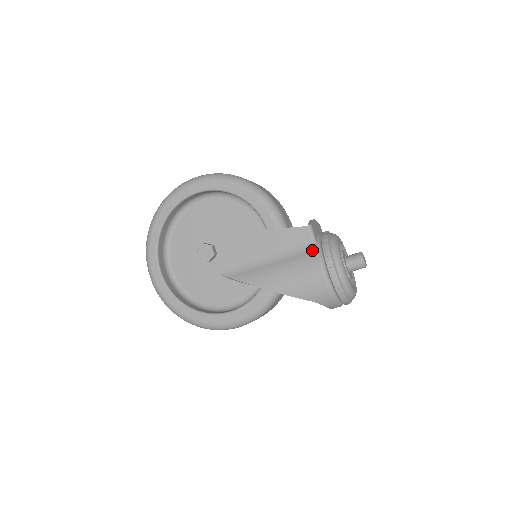
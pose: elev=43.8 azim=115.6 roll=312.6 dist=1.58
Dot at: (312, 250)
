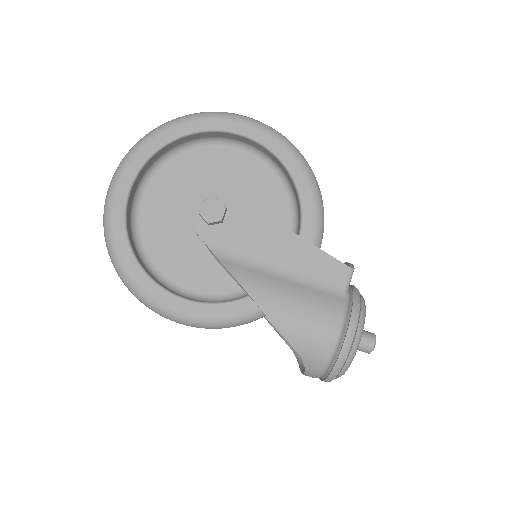
Dot at: (339, 298)
